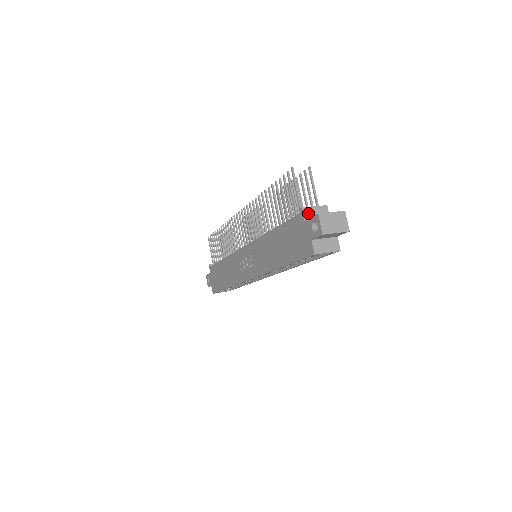
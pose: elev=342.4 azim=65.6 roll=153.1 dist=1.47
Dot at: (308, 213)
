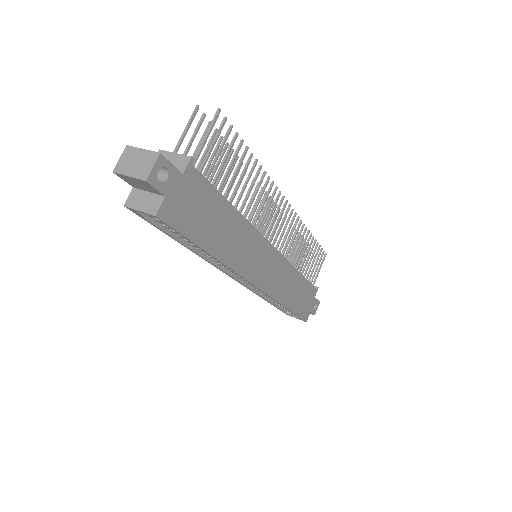
Dot at: occluded
